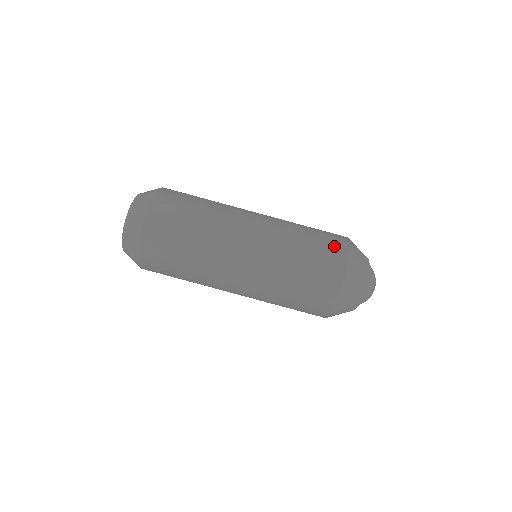
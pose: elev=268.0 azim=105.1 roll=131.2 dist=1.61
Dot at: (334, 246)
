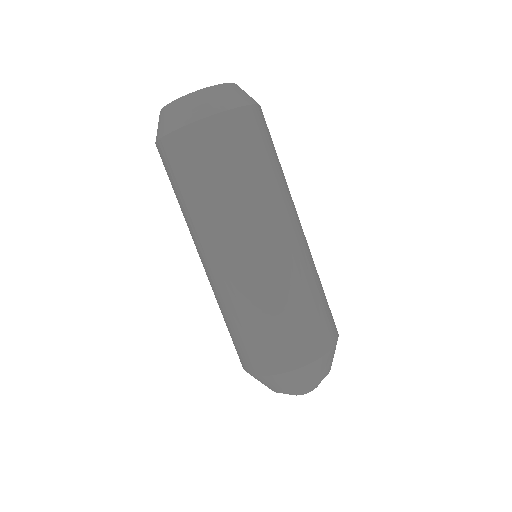
Dot at: (304, 346)
